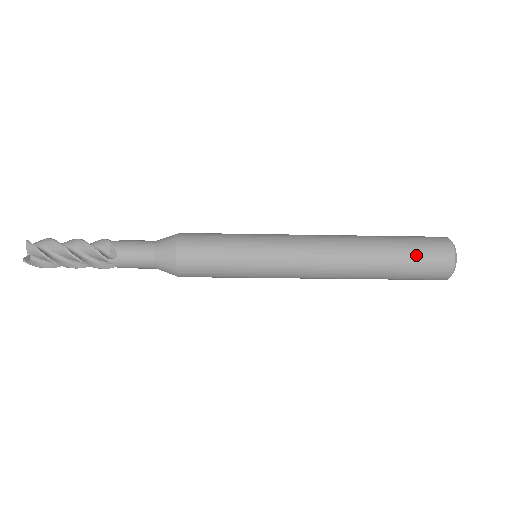
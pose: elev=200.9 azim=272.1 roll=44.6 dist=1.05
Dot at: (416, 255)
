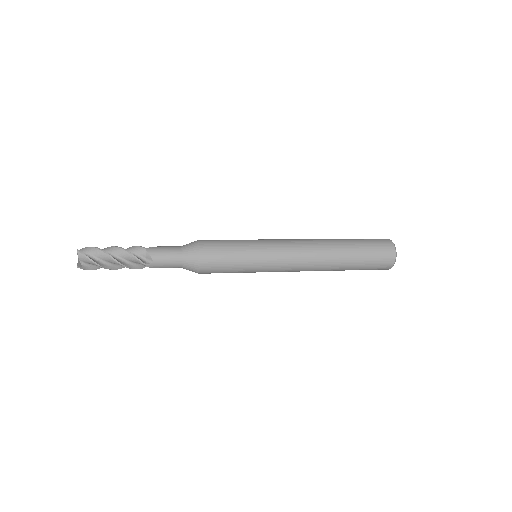
Dot at: (370, 256)
